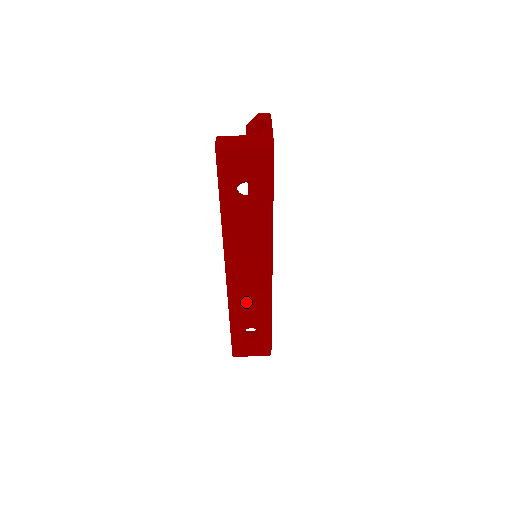
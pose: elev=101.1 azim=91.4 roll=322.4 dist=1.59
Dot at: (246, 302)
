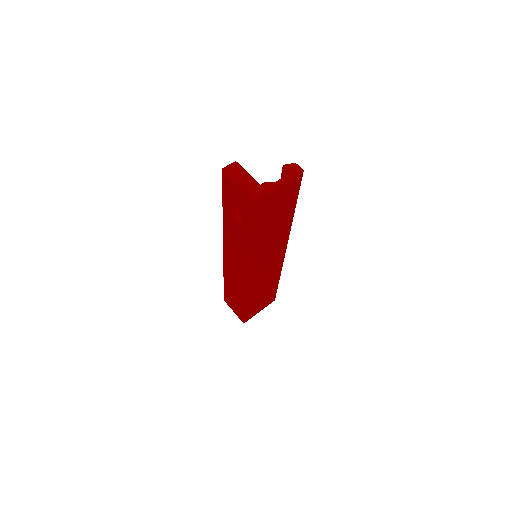
Dot at: (232, 278)
